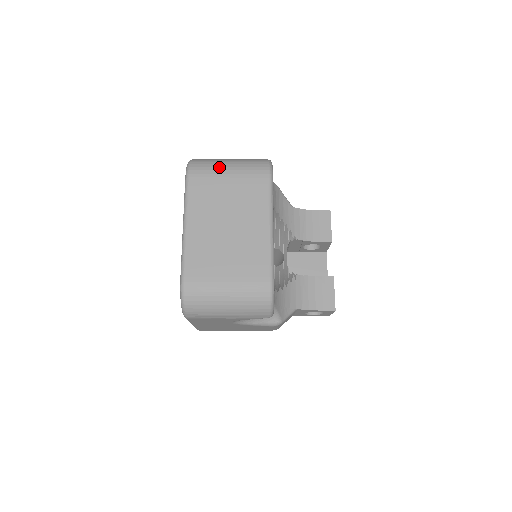
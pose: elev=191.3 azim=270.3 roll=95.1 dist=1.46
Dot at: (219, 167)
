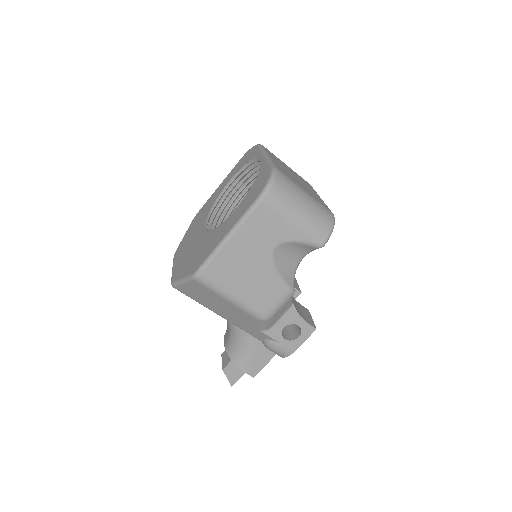
Dot at: occluded
